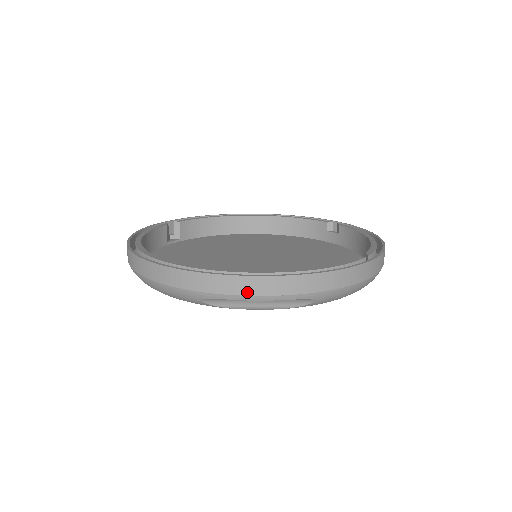
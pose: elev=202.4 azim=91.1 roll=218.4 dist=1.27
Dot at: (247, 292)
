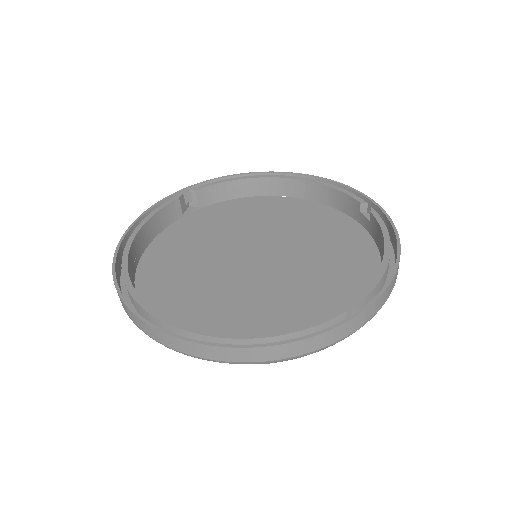
Dot at: (192, 353)
